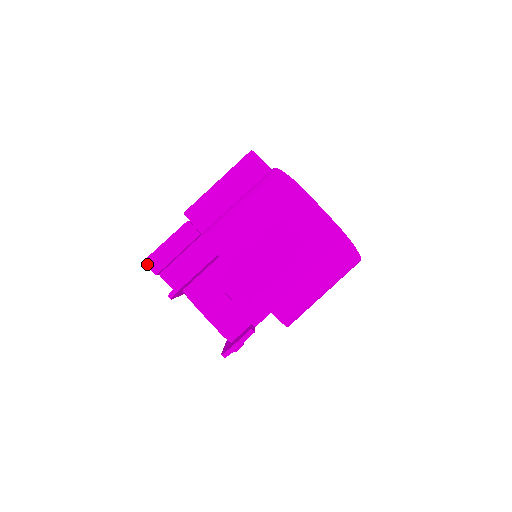
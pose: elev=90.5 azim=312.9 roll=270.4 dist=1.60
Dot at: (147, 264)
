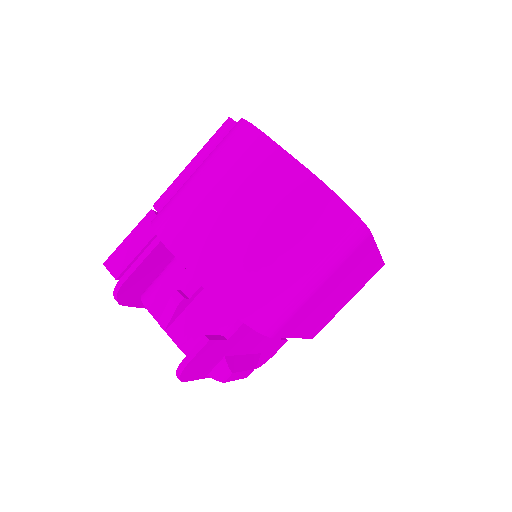
Dot at: (107, 267)
